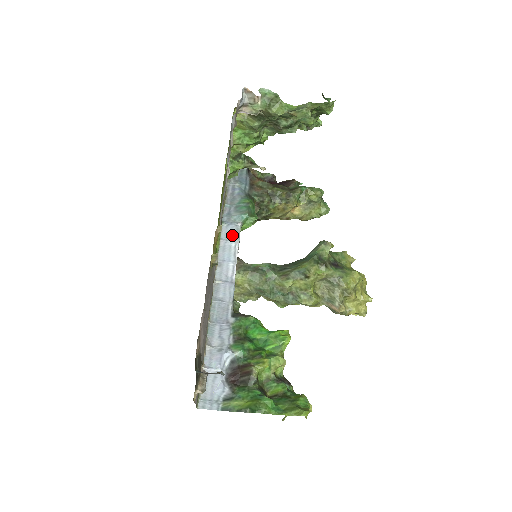
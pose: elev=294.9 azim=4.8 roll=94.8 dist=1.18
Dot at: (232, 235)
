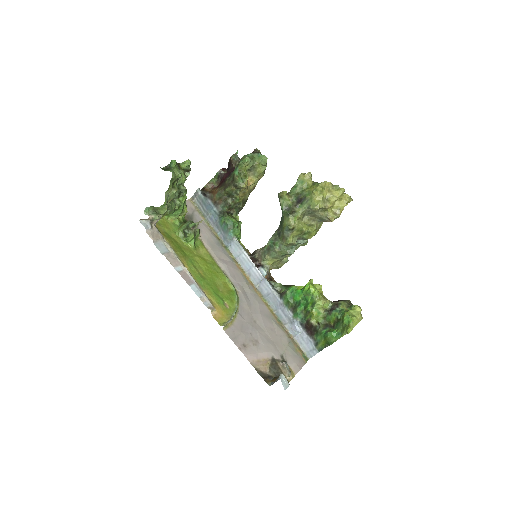
Dot at: (238, 250)
